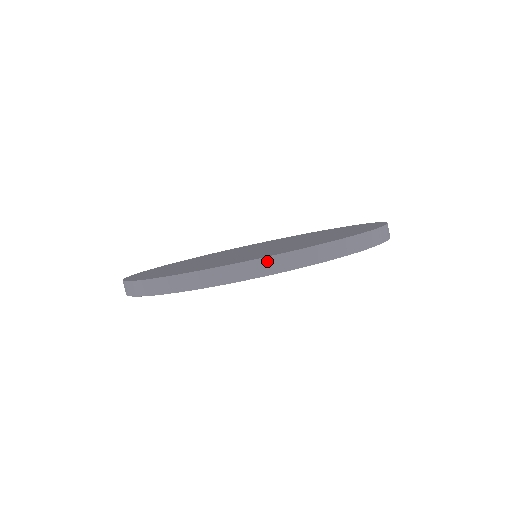
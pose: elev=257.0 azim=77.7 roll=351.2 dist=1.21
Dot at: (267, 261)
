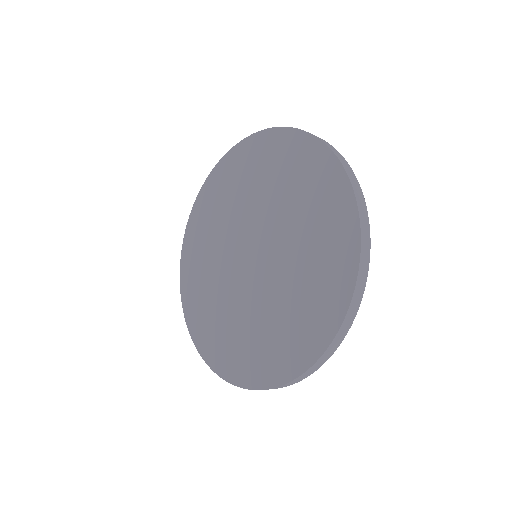
Dot at: (310, 370)
